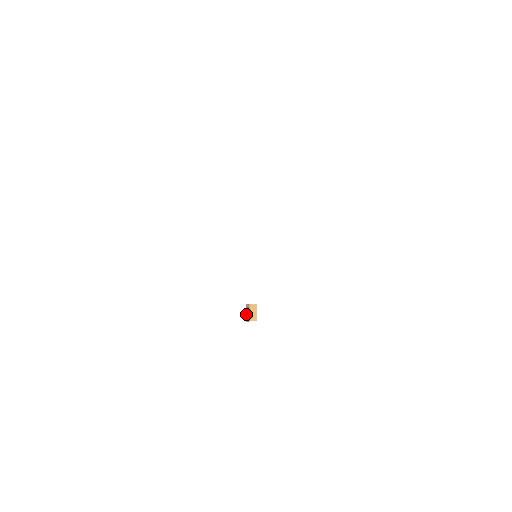
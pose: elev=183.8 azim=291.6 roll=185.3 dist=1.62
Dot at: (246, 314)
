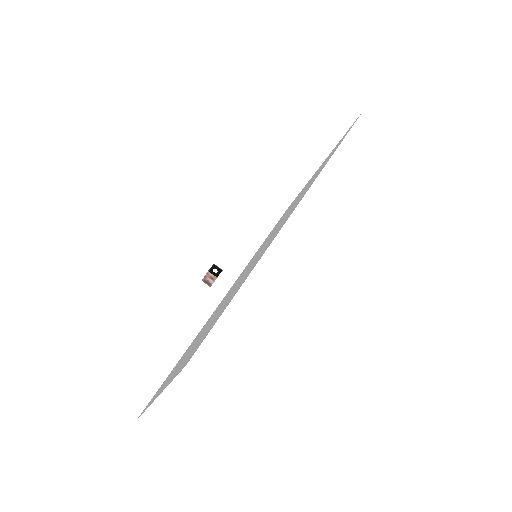
Dot at: (205, 278)
